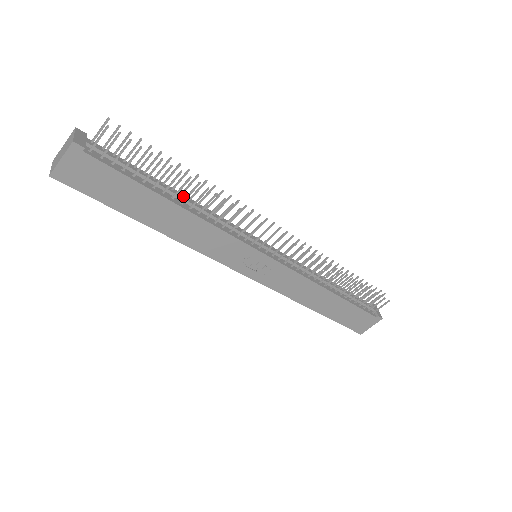
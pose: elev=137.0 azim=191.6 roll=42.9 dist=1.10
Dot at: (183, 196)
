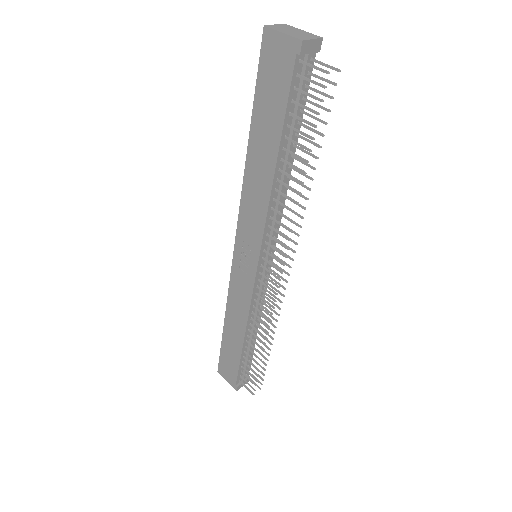
Dot at: (290, 169)
